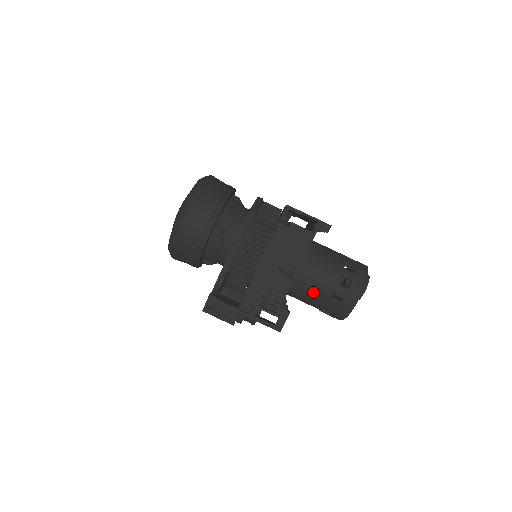
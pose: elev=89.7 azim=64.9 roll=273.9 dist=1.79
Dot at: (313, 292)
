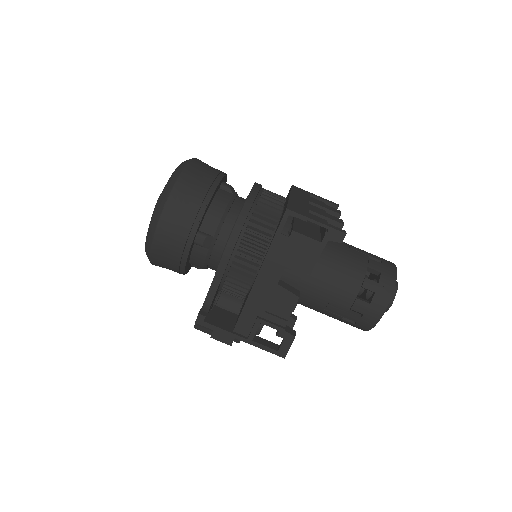
Dot at: (325, 306)
